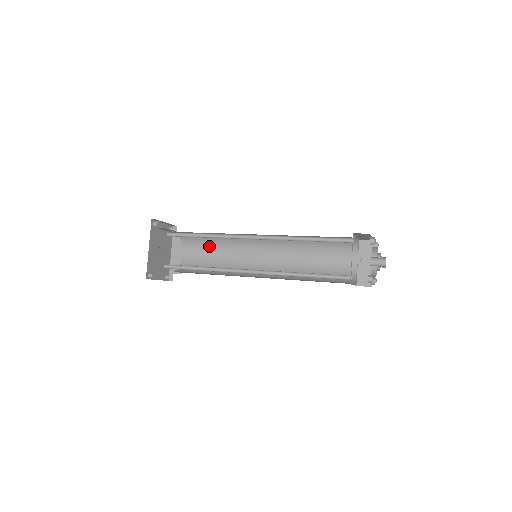
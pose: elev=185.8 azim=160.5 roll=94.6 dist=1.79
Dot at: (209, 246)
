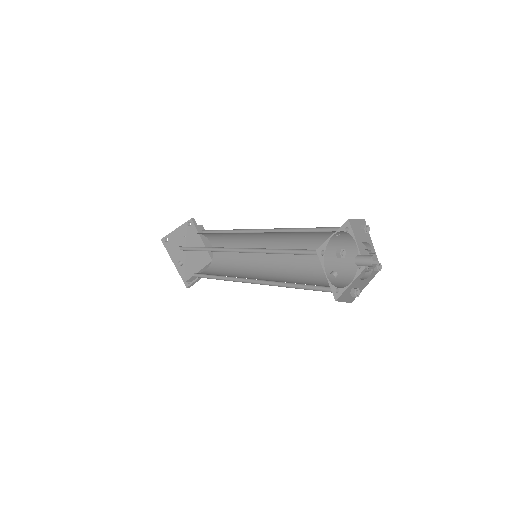
Dot at: (224, 236)
